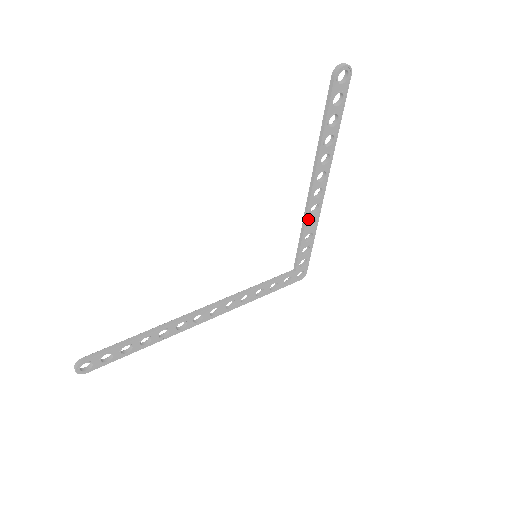
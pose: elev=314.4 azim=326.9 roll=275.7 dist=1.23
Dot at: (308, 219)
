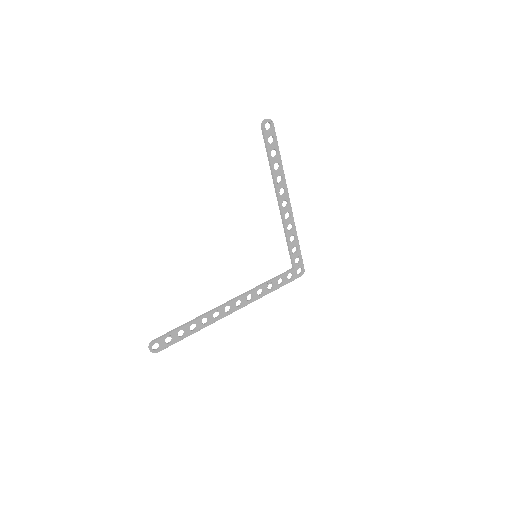
Dot at: (286, 224)
